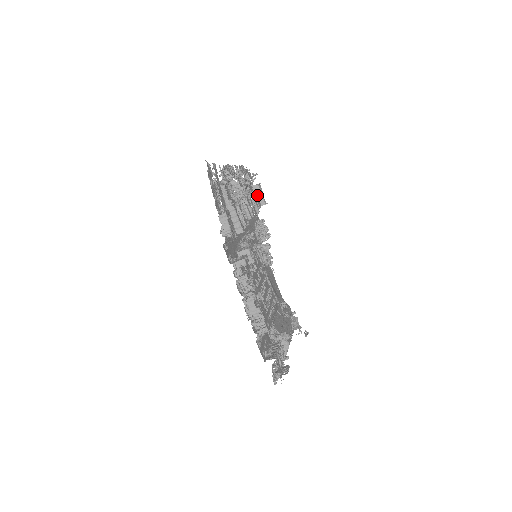
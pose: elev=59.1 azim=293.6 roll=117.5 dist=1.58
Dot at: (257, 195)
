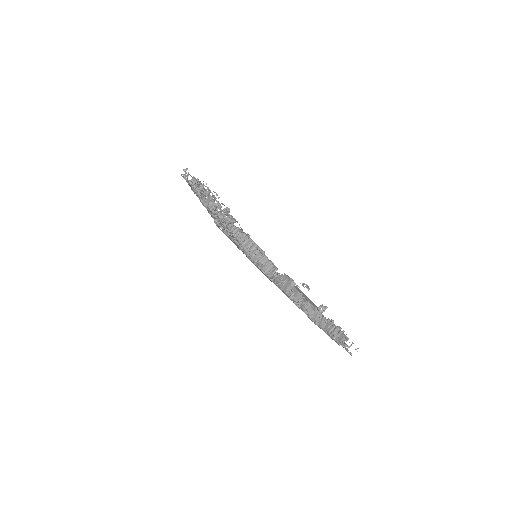
Dot at: occluded
